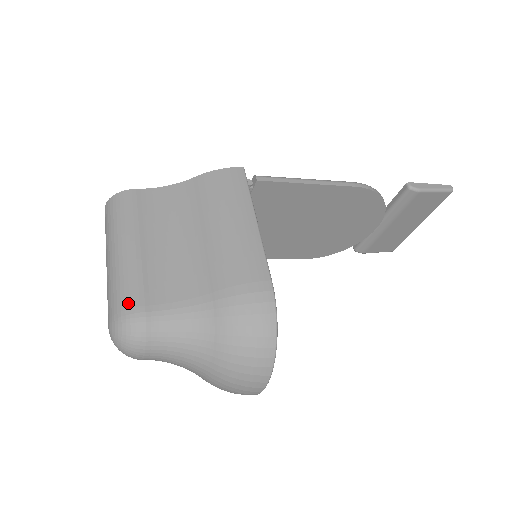
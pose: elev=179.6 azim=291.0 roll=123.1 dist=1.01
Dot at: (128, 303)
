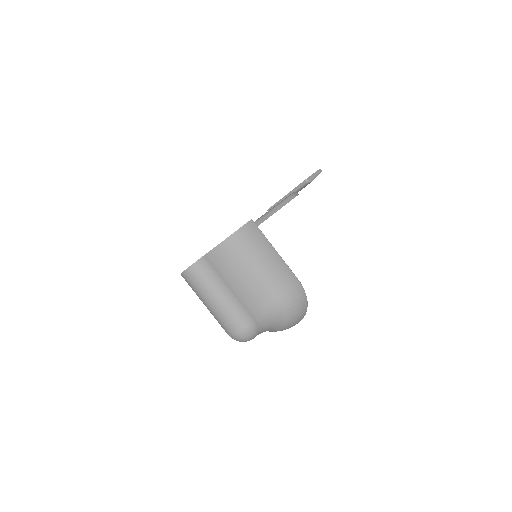
Dot at: (244, 320)
